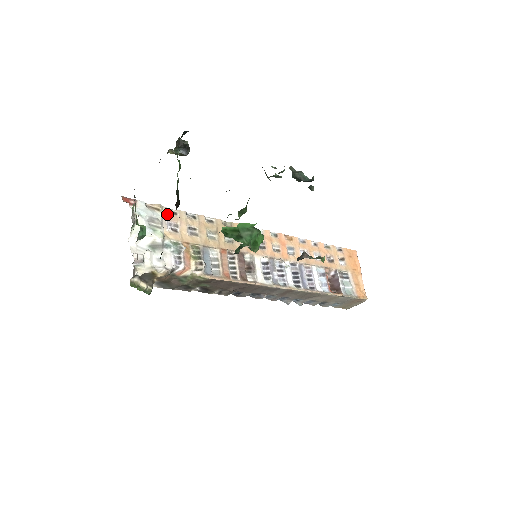
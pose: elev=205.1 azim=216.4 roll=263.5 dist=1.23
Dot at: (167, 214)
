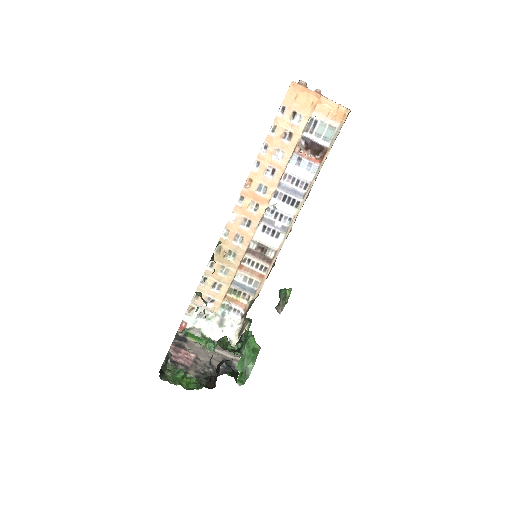
Dot at: (198, 301)
